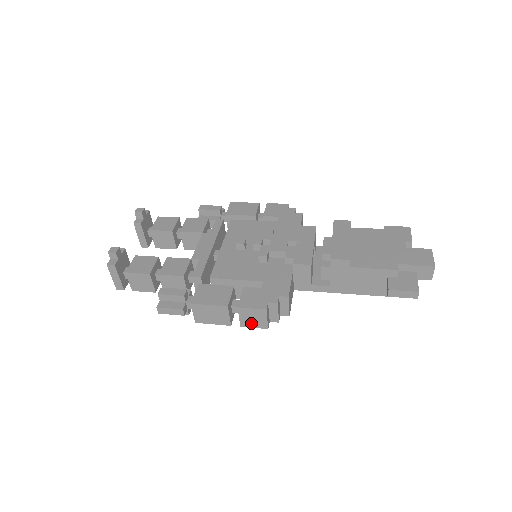
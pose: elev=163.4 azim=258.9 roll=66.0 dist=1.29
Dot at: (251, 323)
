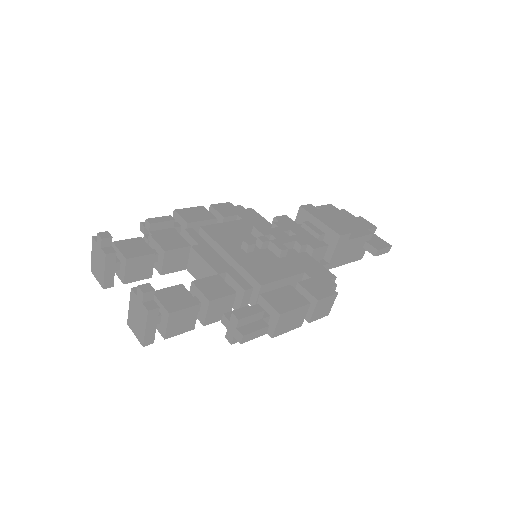
Dot at: (319, 315)
